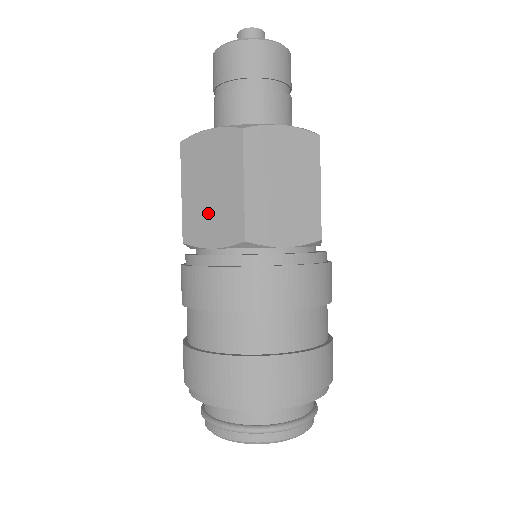
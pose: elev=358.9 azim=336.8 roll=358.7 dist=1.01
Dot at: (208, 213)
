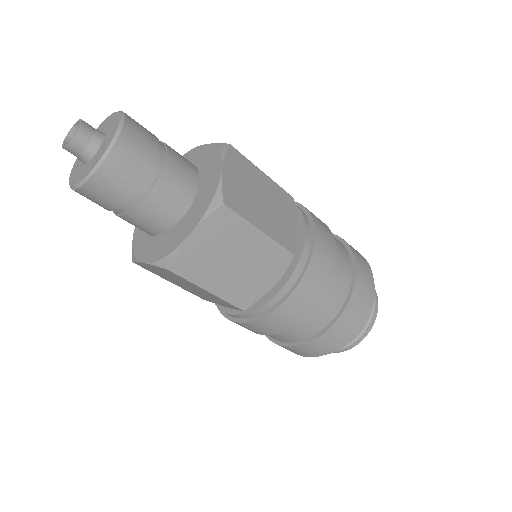
Dot at: (202, 295)
